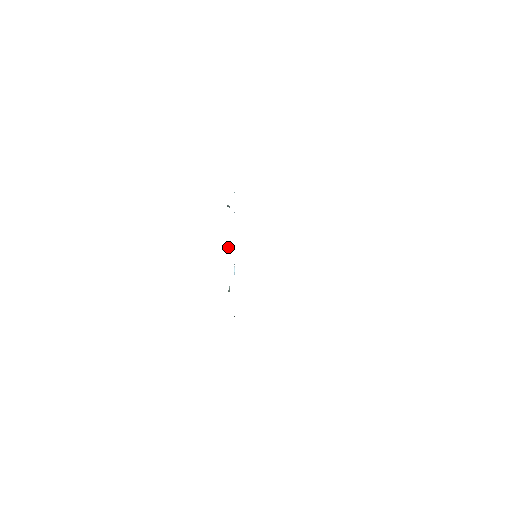
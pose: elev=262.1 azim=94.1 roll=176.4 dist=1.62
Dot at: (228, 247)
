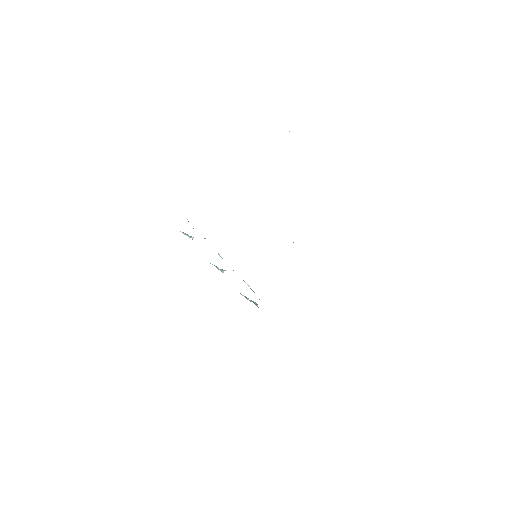
Dot at: occluded
